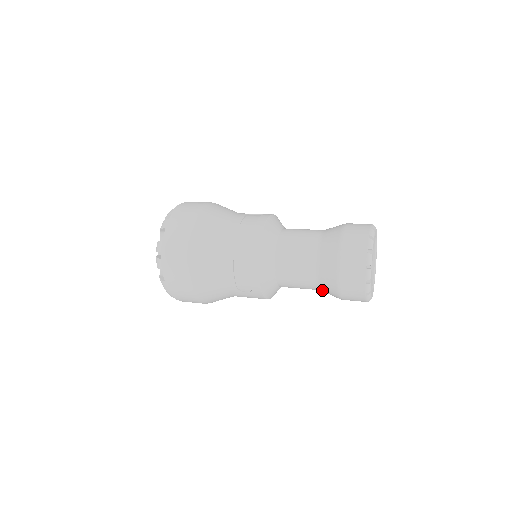
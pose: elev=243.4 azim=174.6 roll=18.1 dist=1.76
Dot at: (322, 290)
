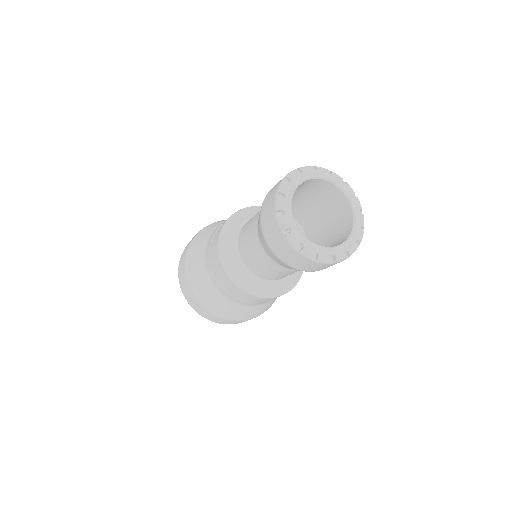
Dot at: occluded
